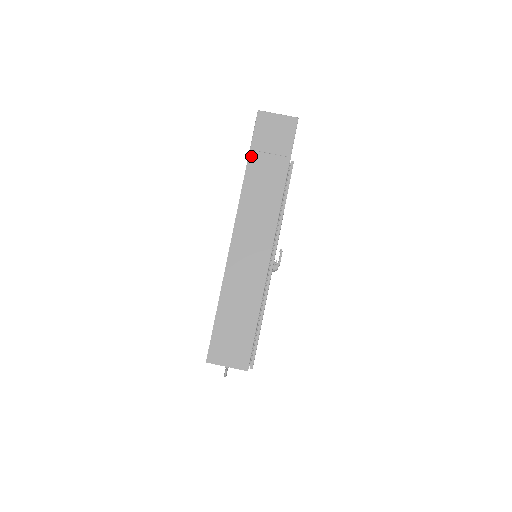
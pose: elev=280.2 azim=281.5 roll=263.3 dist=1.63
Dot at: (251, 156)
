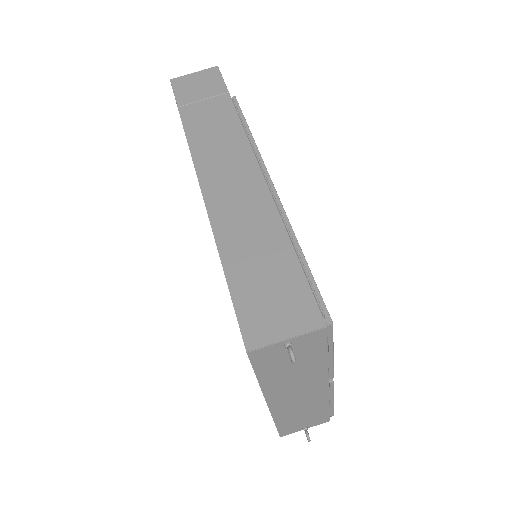
Dot at: (182, 111)
